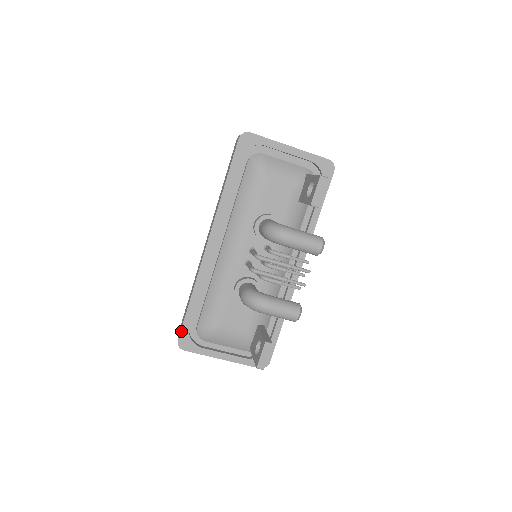
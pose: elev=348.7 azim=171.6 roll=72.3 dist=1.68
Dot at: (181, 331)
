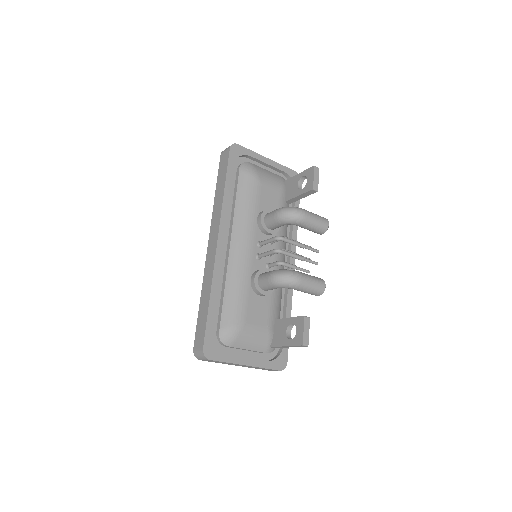
Dot at: (205, 337)
